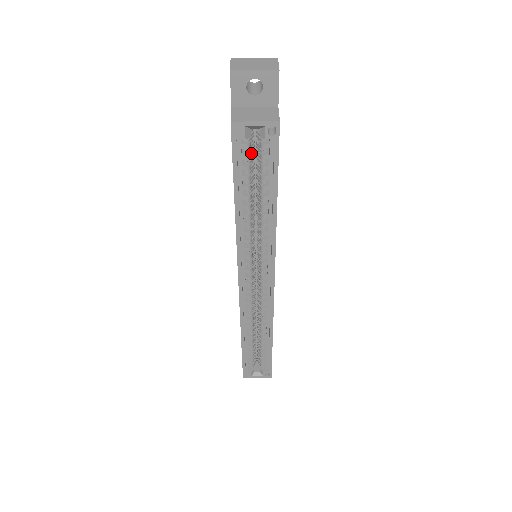
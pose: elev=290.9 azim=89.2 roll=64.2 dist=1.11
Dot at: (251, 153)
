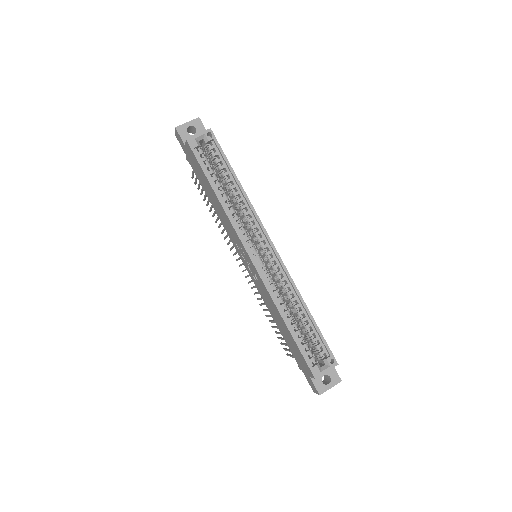
Dot at: occluded
